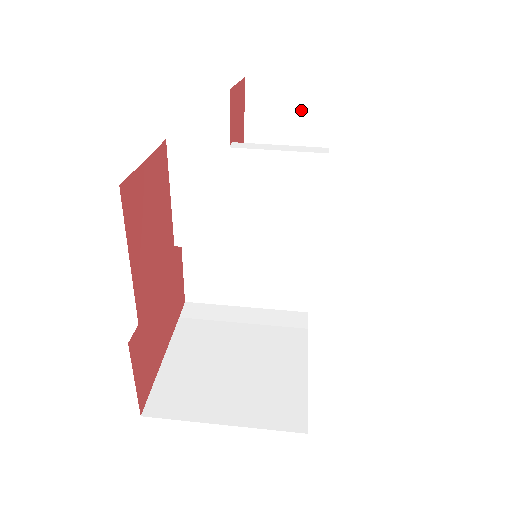
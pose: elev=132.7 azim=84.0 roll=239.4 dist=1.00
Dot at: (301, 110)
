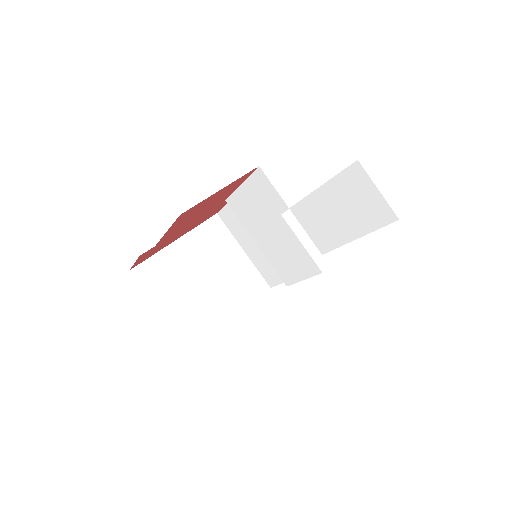
Dot at: (370, 210)
